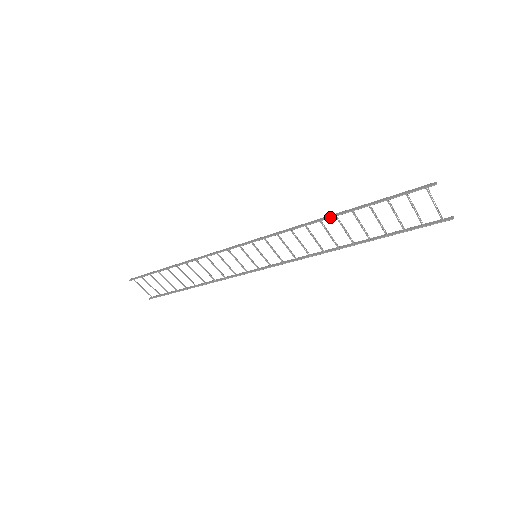
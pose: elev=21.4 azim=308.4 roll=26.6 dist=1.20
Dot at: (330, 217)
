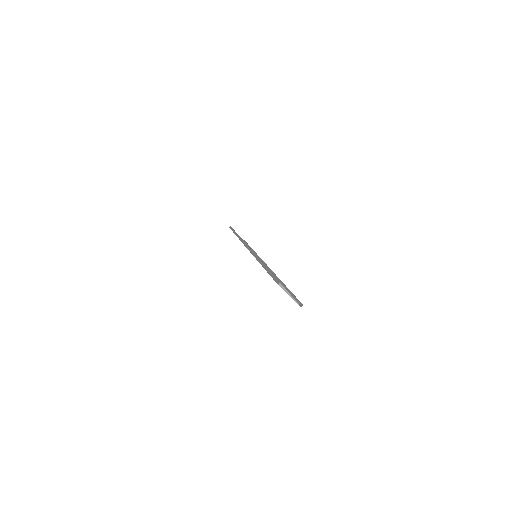
Dot at: (260, 263)
